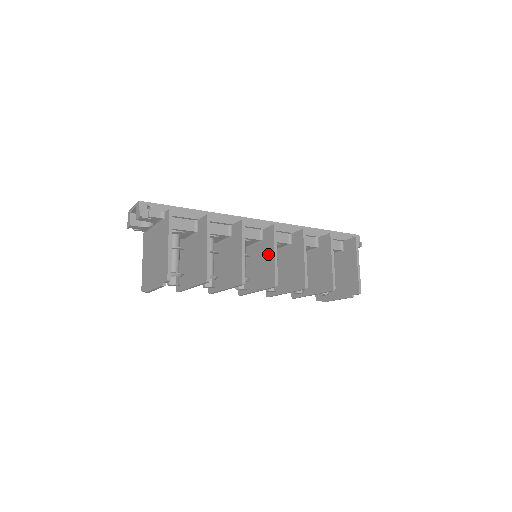
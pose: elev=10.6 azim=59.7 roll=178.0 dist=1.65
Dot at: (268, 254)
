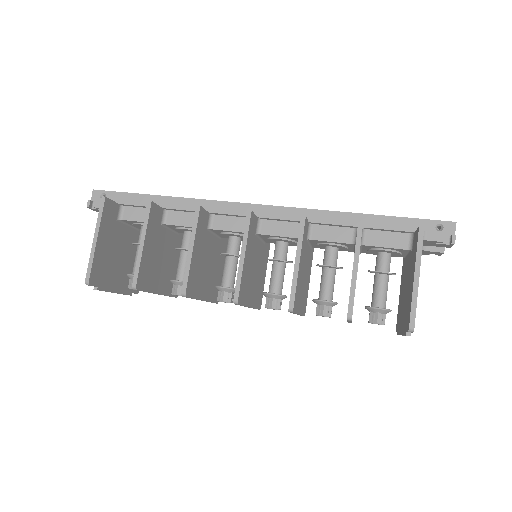
Dot at: occluded
